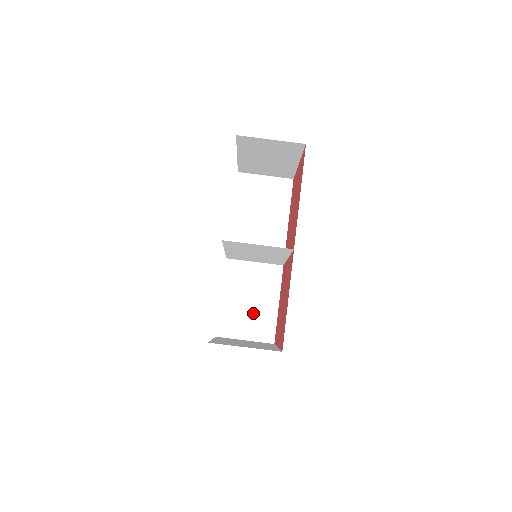
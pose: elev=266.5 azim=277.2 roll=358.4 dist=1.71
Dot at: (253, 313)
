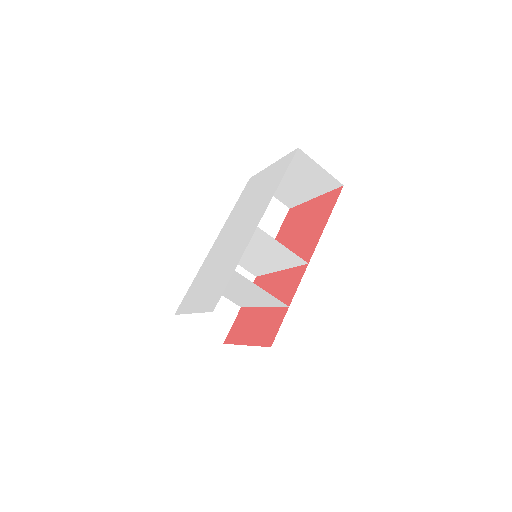
Dot at: (216, 307)
